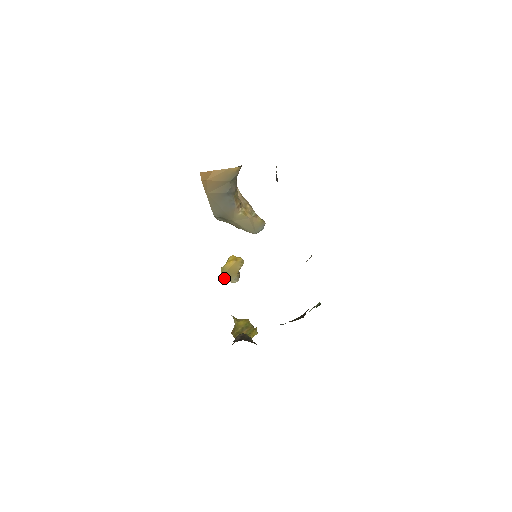
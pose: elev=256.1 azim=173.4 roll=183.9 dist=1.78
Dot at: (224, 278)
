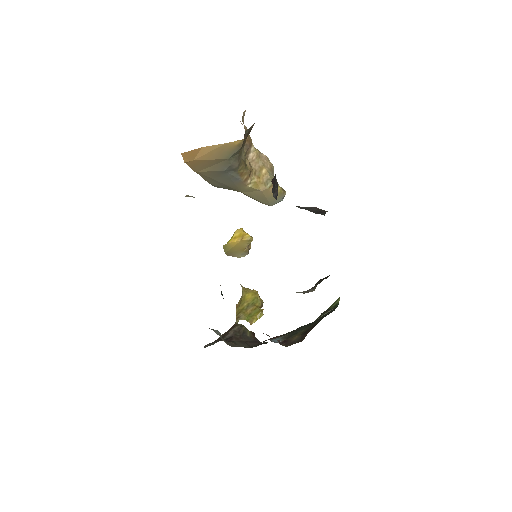
Dot at: (228, 254)
